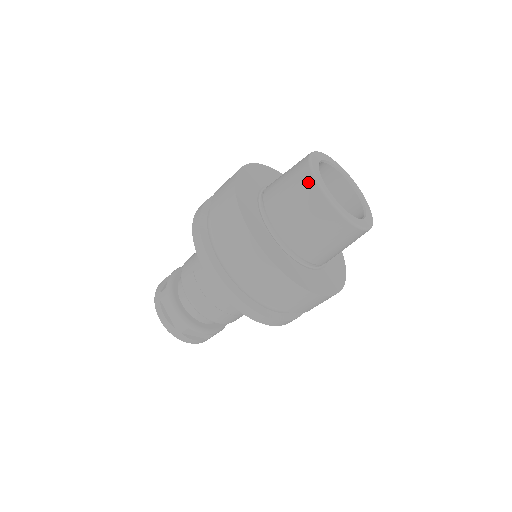
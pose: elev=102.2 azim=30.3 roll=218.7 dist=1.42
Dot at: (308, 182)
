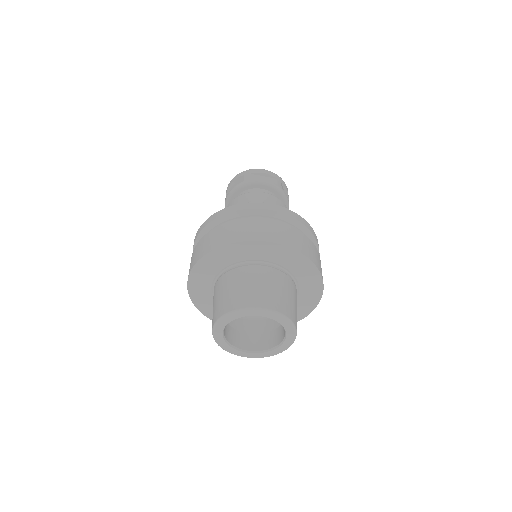
Dot at: occluded
